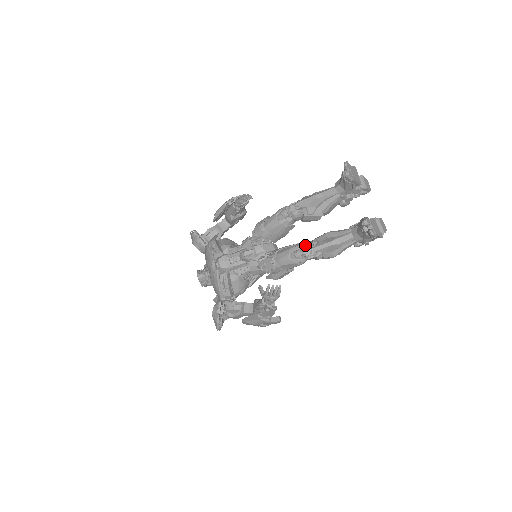
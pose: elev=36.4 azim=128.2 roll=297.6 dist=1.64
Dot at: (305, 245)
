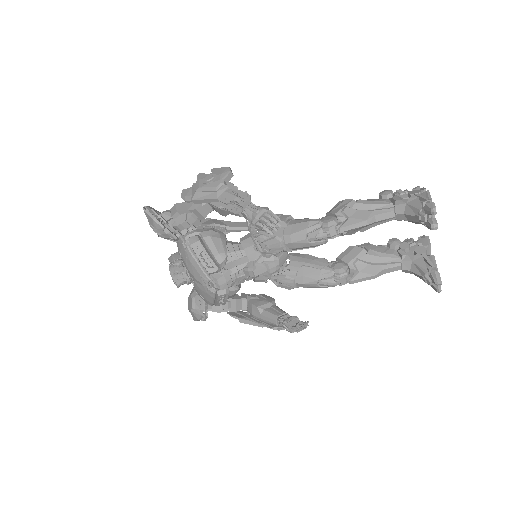
Dot at: (341, 273)
